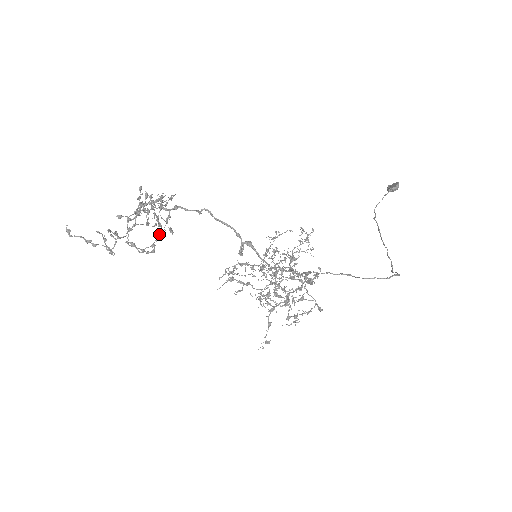
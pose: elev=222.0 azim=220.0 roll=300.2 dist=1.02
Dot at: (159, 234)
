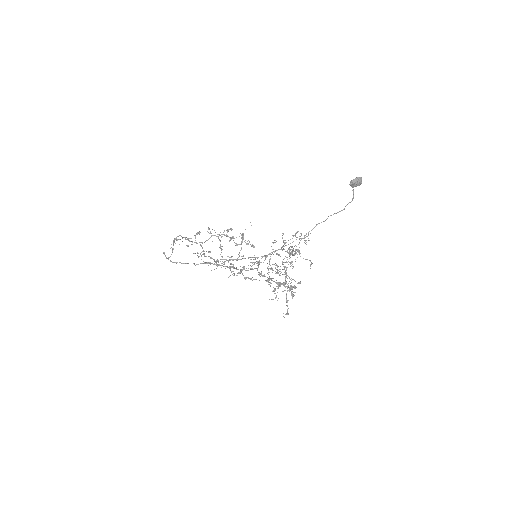
Dot at: occluded
